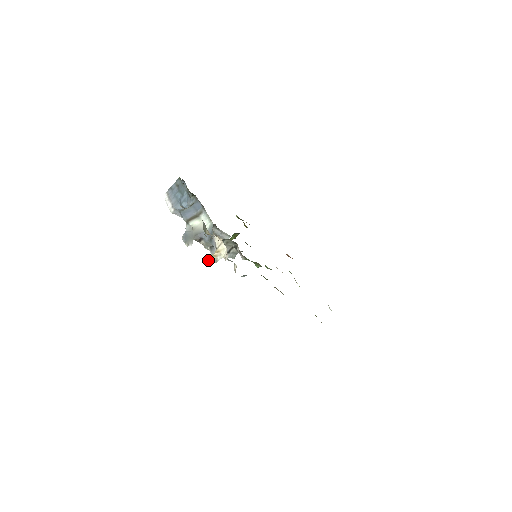
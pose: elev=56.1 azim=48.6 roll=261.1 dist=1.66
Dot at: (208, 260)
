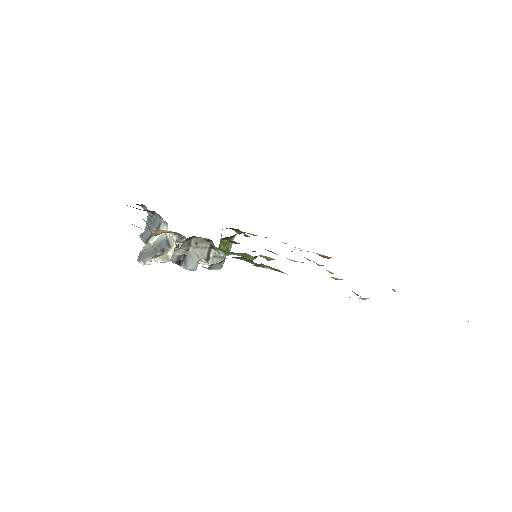
Dot at: (155, 261)
